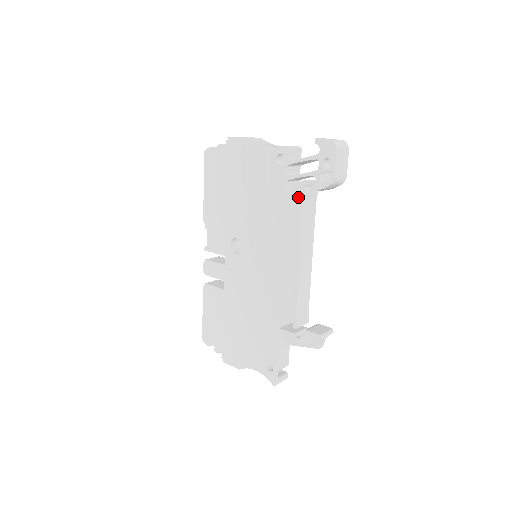
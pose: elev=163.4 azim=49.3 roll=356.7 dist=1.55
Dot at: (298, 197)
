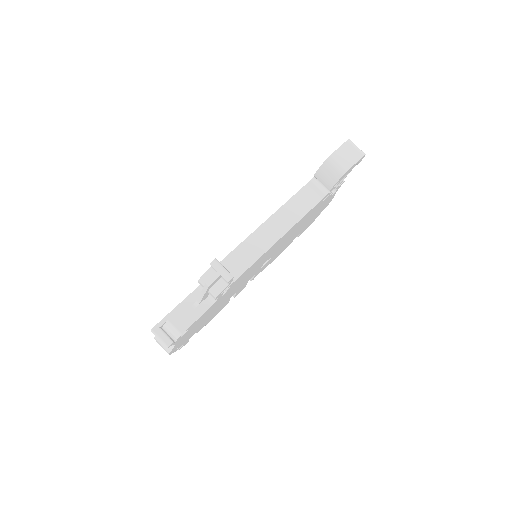
Dot at: occluded
